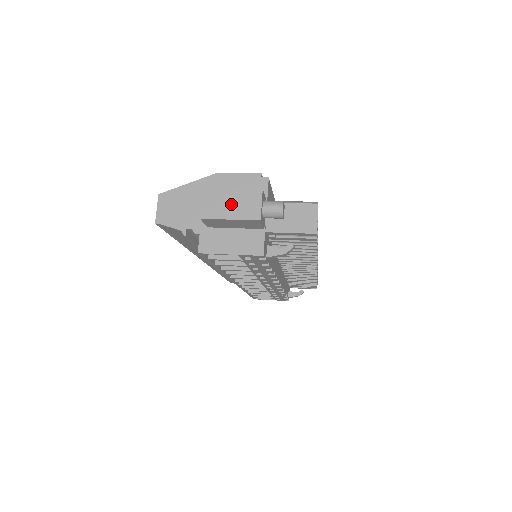
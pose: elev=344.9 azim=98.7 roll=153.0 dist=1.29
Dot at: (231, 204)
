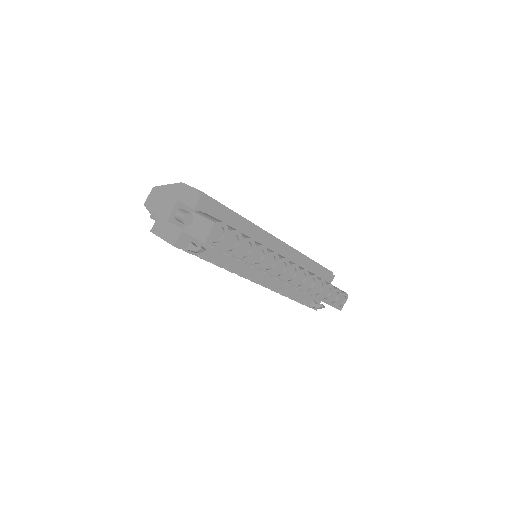
Dot at: (161, 205)
